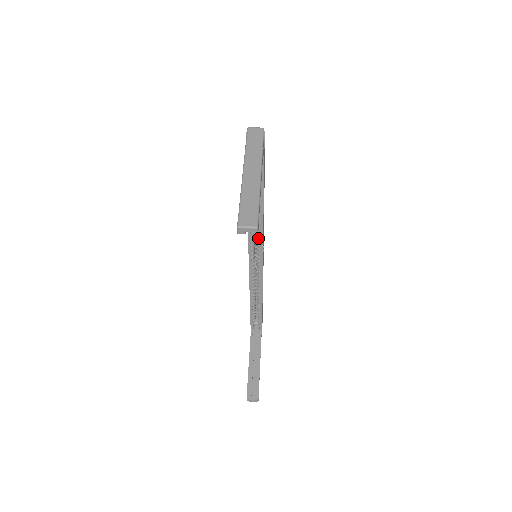
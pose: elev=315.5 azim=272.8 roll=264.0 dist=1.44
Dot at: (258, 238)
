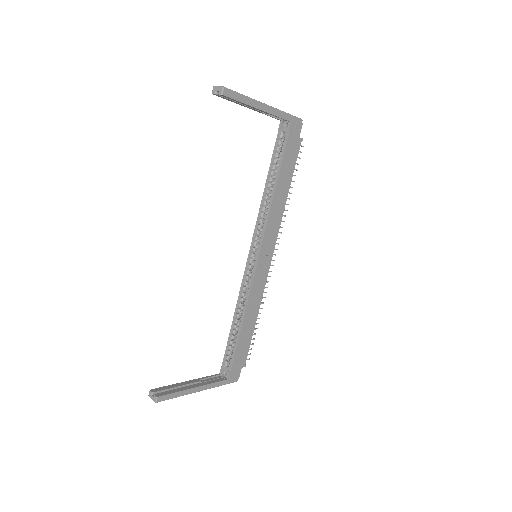
Dot at: (262, 227)
